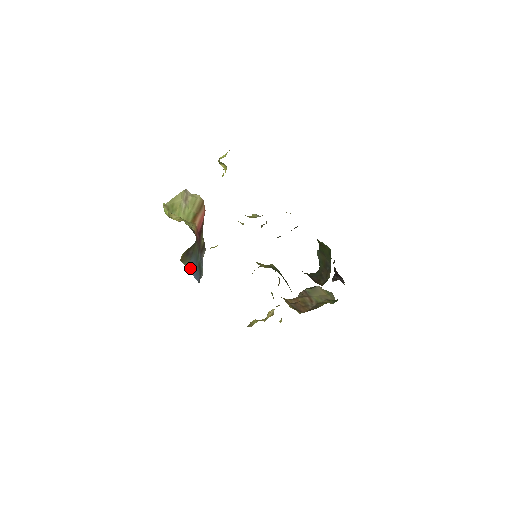
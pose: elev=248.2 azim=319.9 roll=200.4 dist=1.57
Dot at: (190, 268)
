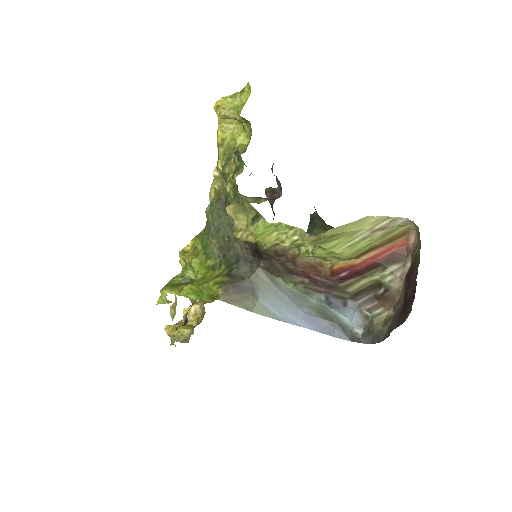
Dot at: (275, 314)
